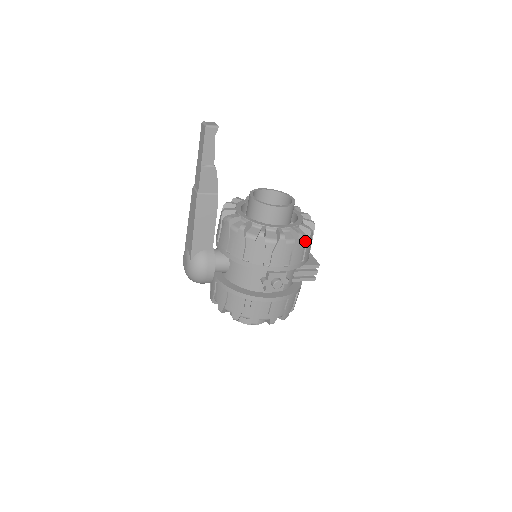
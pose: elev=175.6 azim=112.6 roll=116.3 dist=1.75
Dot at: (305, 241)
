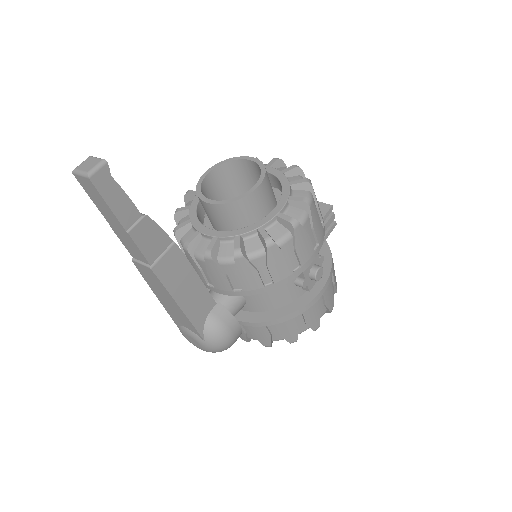
Dot at: (312, 200)
